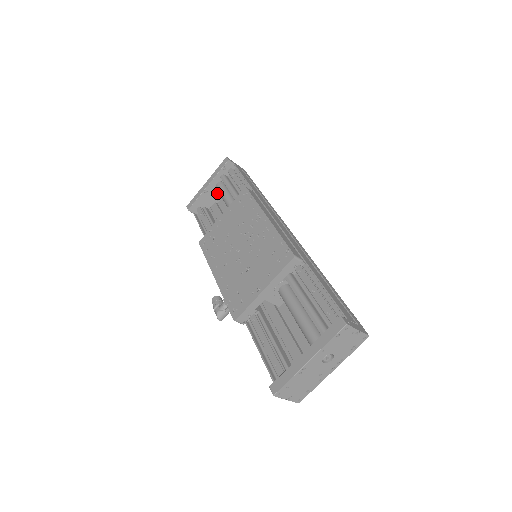
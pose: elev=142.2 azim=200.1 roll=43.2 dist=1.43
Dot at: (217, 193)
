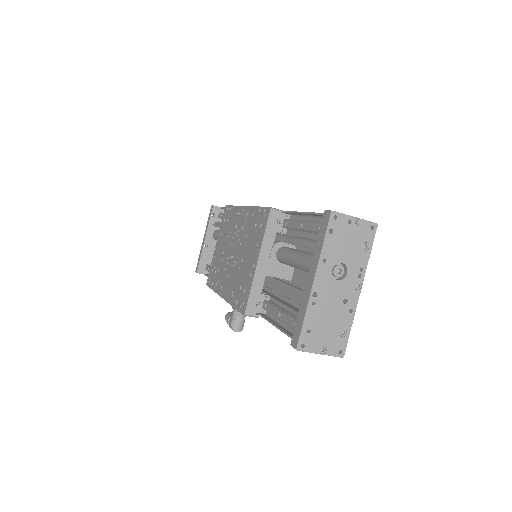
Dot at: occluded
